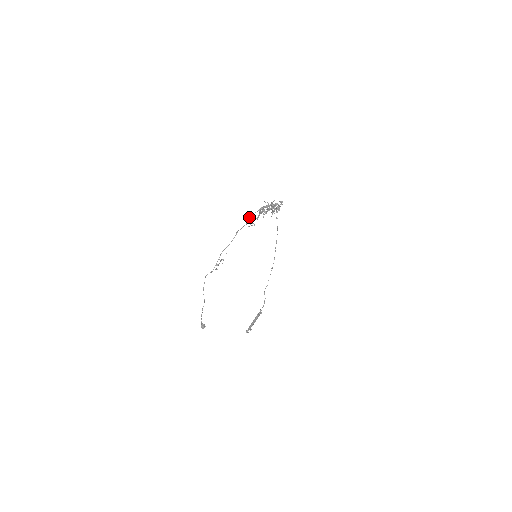
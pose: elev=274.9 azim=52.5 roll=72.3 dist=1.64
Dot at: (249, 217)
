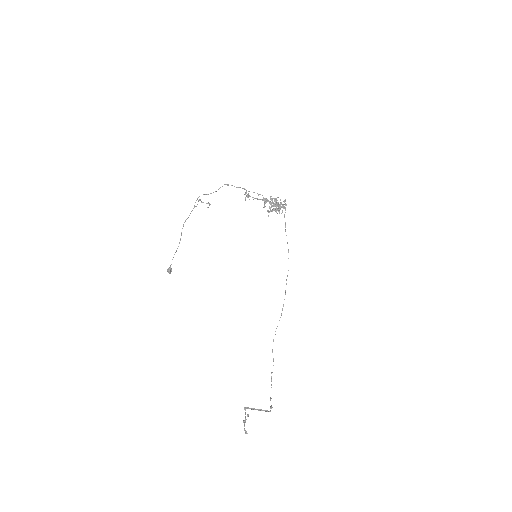
Dot at: occluded
